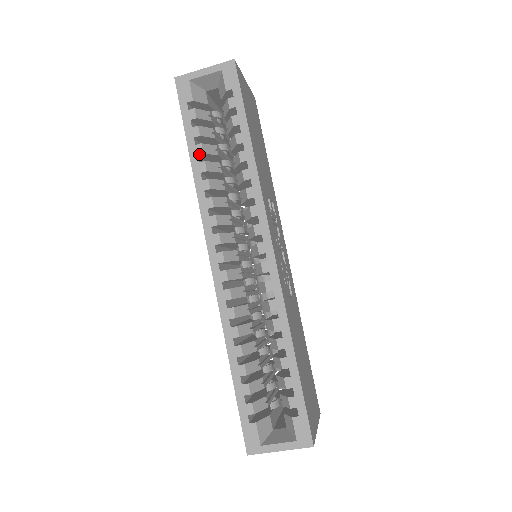
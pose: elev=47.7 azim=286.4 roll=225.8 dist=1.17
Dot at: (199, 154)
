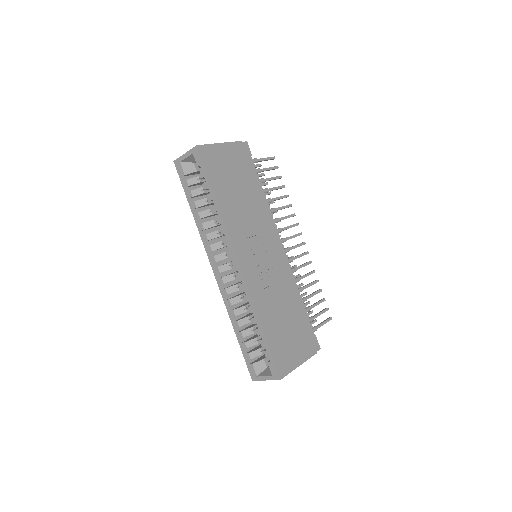
Dot at: (195, 208)
